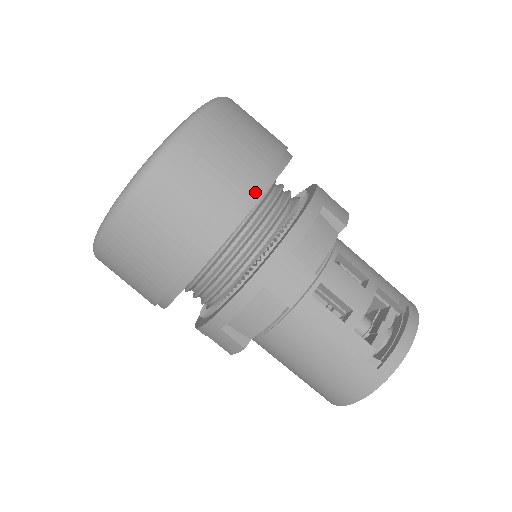
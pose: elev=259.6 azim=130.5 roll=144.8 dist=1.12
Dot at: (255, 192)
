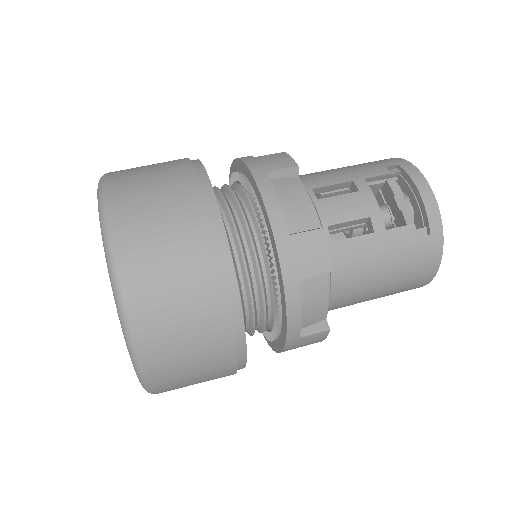
Dot at: (214, 225)
